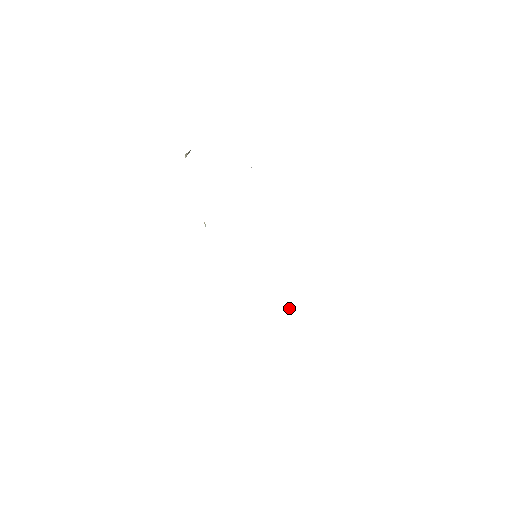
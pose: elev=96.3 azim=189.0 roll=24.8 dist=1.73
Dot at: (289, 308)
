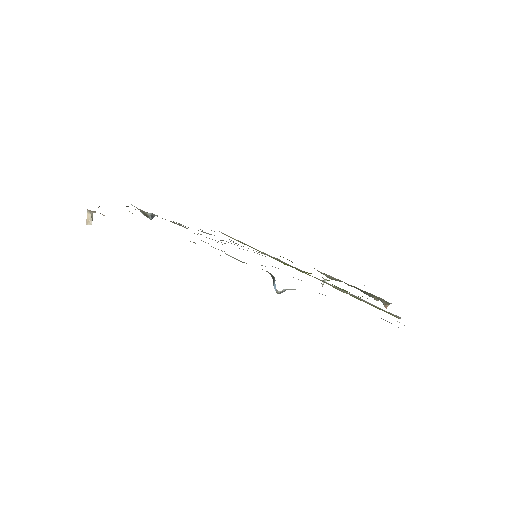
Dot at: occluded
